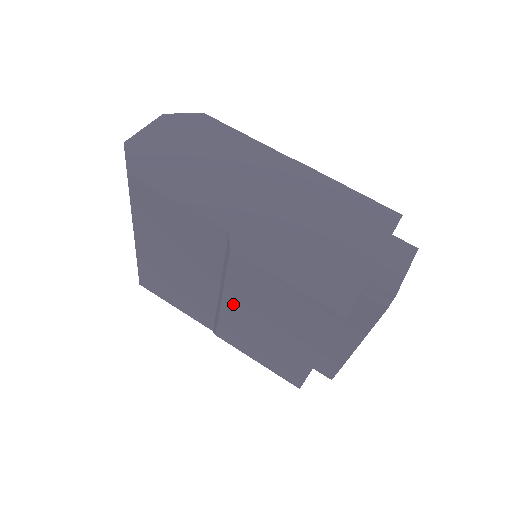
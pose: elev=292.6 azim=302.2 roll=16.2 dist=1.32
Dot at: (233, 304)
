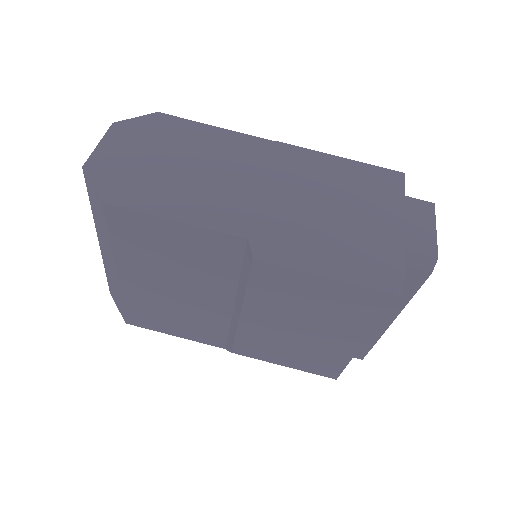
Dot at: (255, 315)
